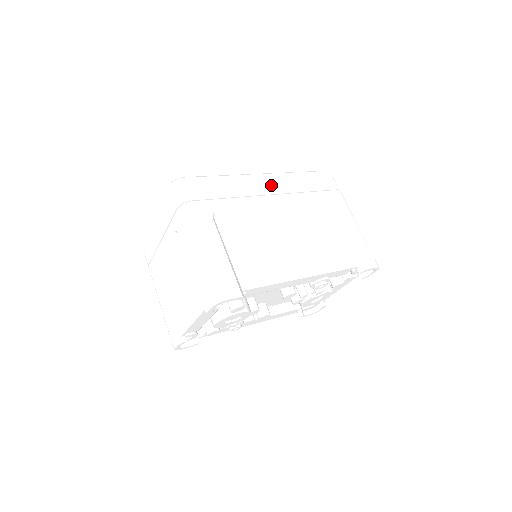
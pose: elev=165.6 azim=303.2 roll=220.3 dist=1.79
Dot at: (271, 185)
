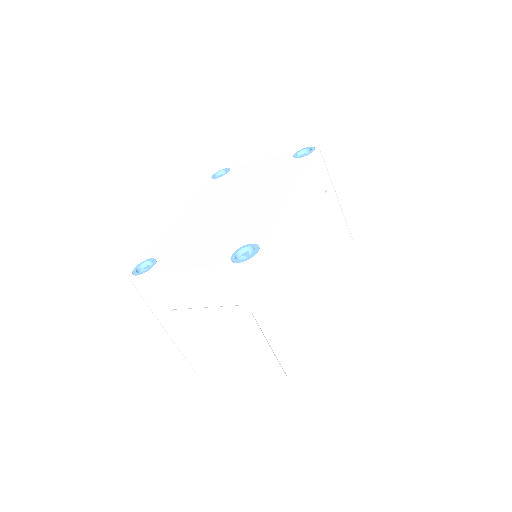
Dot at: (302, 205)
